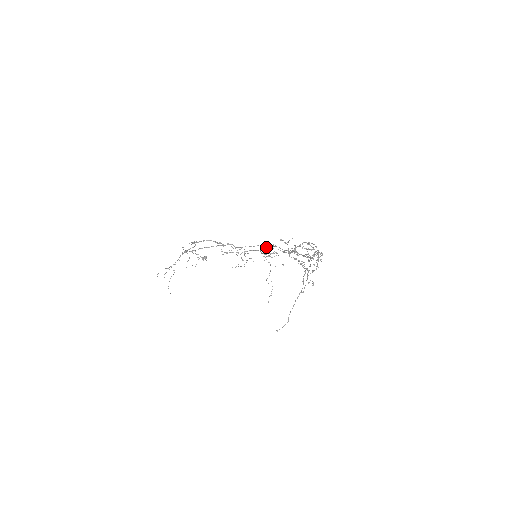
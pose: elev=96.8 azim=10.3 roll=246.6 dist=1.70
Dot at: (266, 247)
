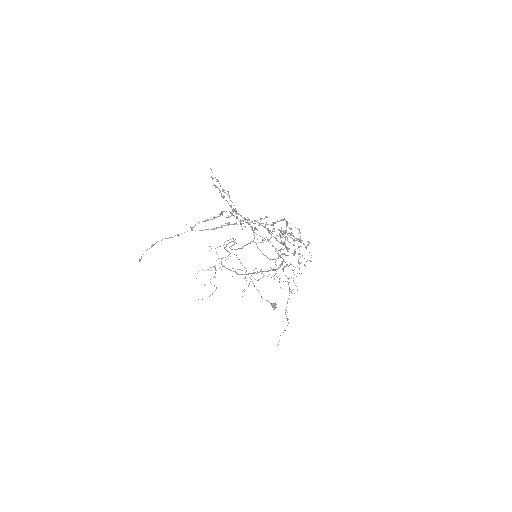
Dot at: (279, 255)
